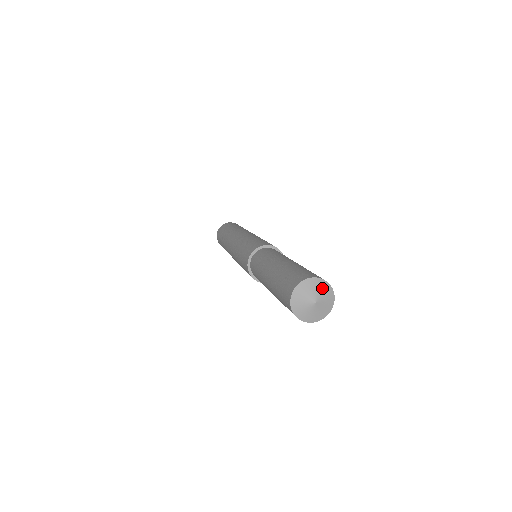
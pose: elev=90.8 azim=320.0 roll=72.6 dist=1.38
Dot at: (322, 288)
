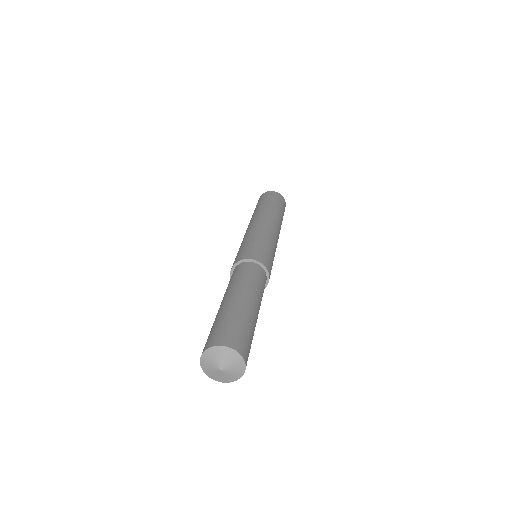
Dot at: (226, 355)
